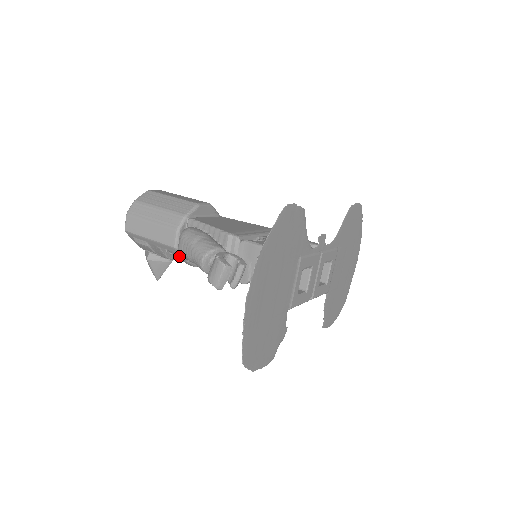
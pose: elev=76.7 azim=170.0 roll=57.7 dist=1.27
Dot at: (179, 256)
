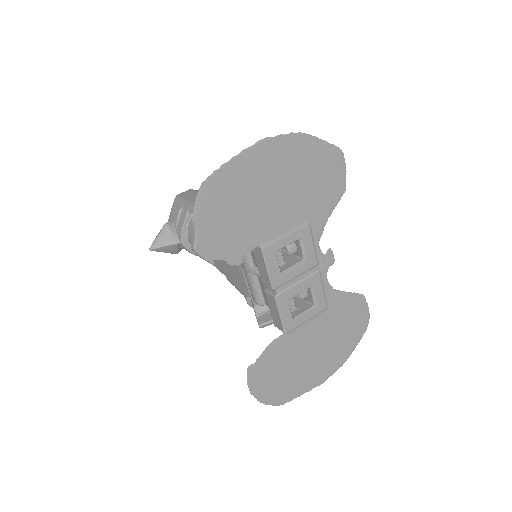
Dot at: occluded
